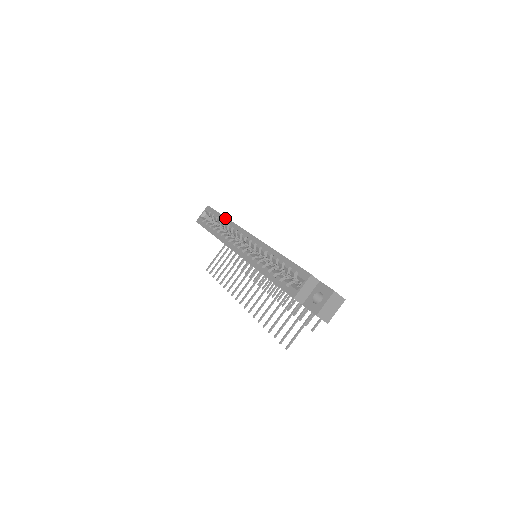
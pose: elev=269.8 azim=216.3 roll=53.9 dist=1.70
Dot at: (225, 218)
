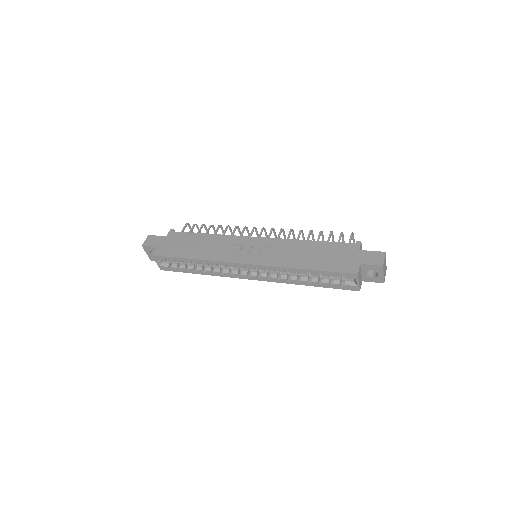
Dot at: (195, 260)
